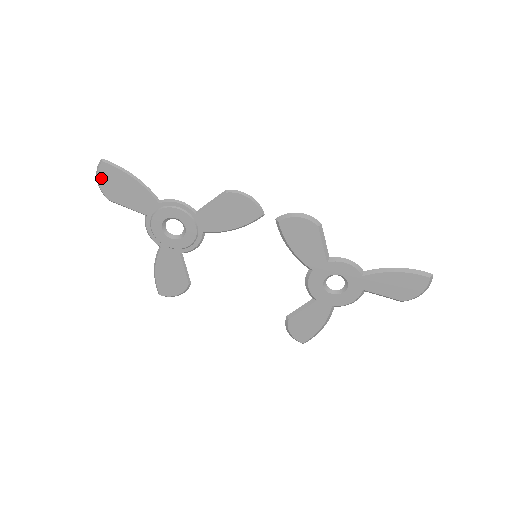
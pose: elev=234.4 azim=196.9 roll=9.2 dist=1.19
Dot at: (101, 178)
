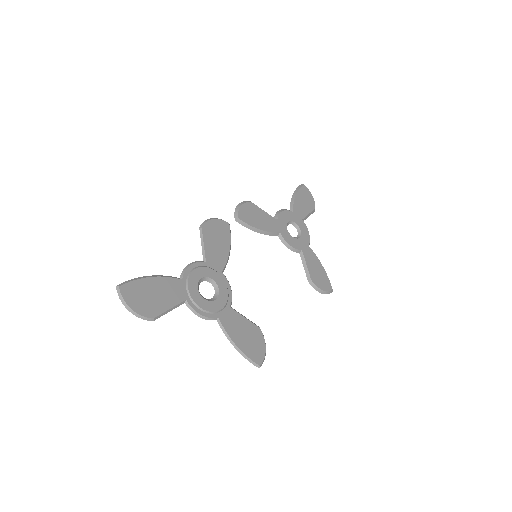
Dot at: (131, 304)
